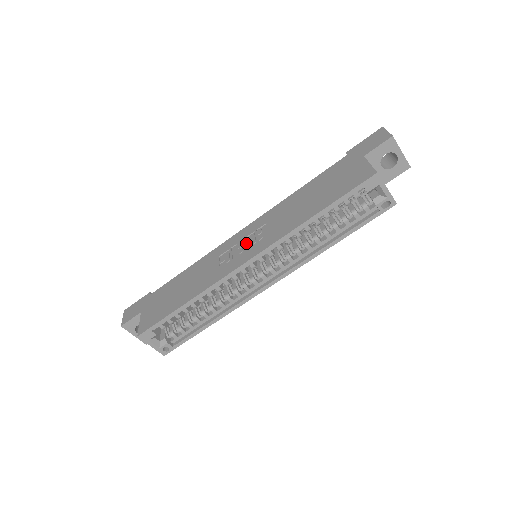
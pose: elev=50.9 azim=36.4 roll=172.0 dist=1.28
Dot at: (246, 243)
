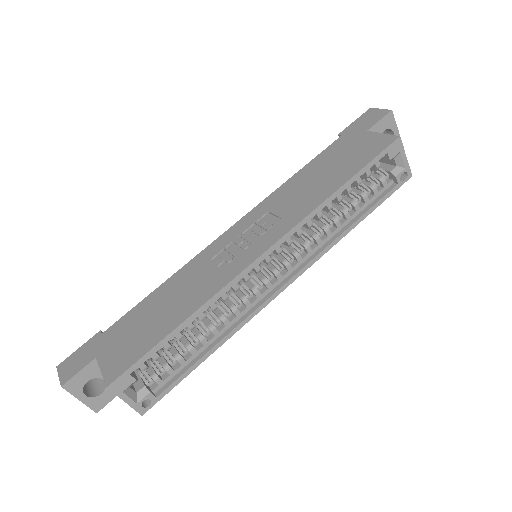
Dot at: (248, 237)
